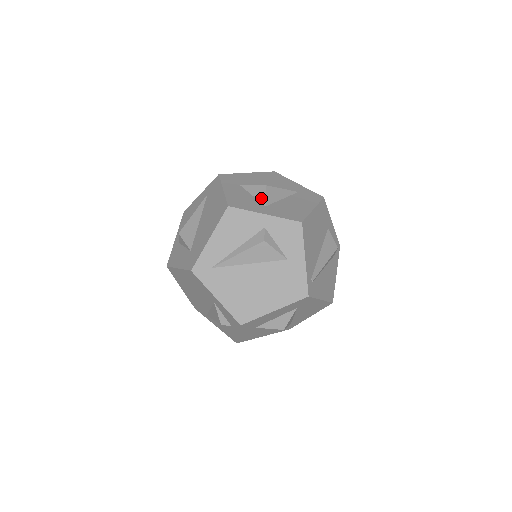
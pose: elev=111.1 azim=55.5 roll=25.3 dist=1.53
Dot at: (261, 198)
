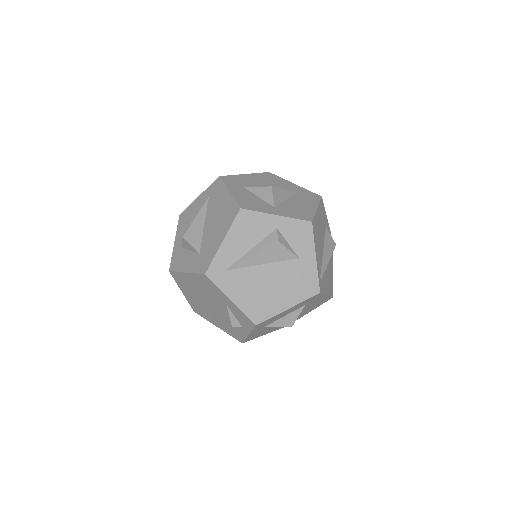
Dot at: (268, 199)
